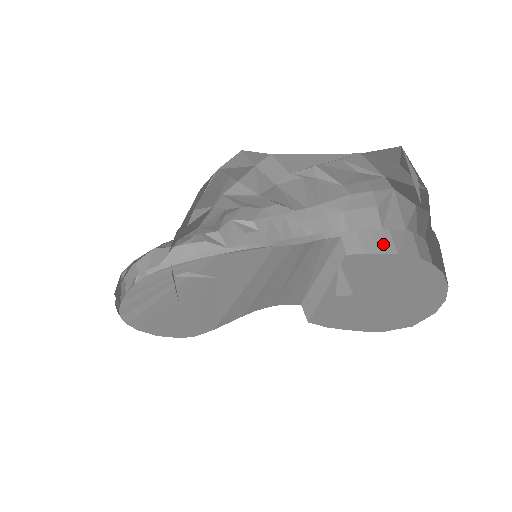
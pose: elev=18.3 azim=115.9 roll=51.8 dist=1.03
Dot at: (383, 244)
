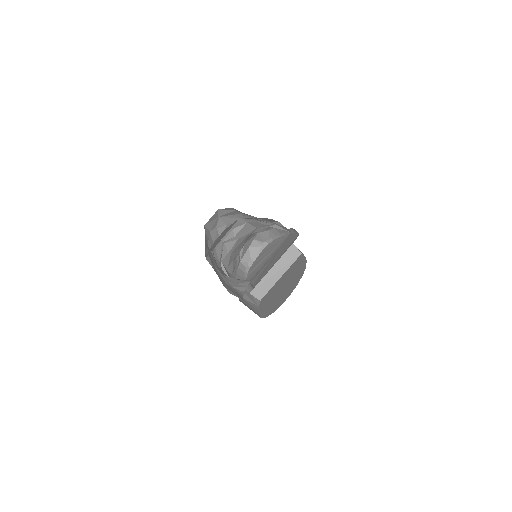
Dot at: occluded
